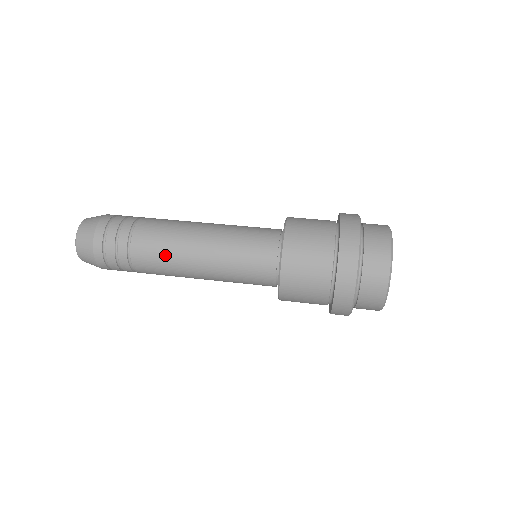
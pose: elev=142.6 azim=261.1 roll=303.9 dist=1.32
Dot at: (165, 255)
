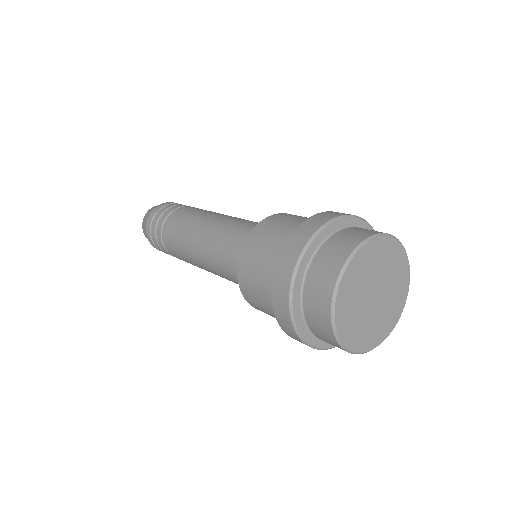
Dot at: (185, 259)
